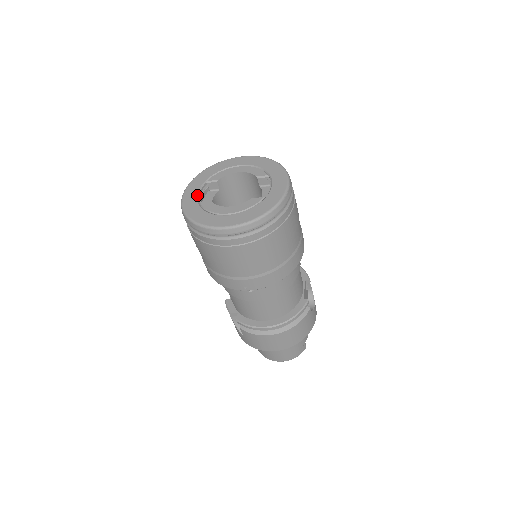
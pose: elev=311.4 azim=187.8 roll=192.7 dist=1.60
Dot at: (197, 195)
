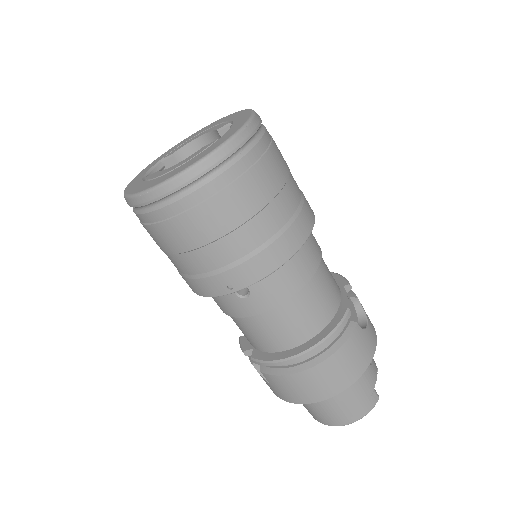
Dot at: (145, 174)
